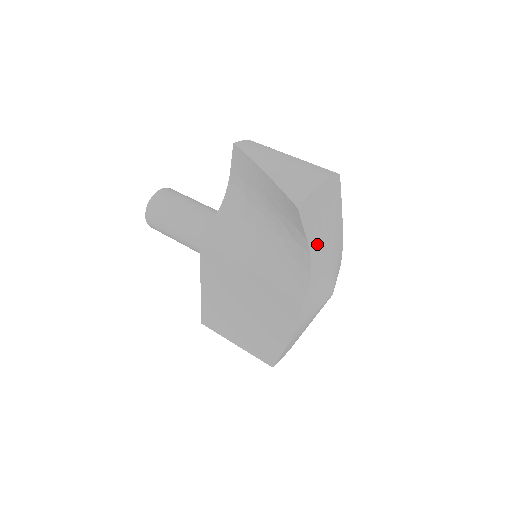
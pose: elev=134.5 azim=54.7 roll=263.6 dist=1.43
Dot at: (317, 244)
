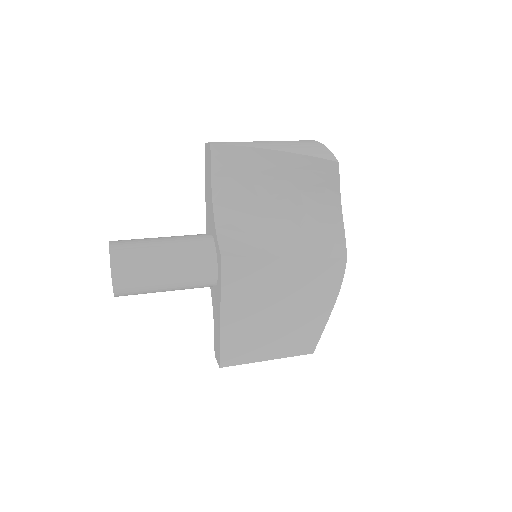
Dot at: occluded
